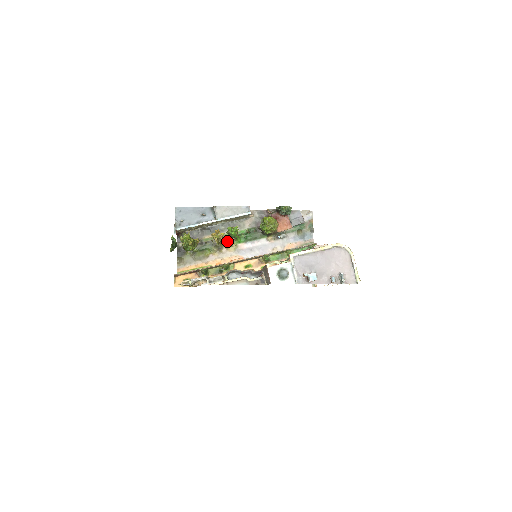
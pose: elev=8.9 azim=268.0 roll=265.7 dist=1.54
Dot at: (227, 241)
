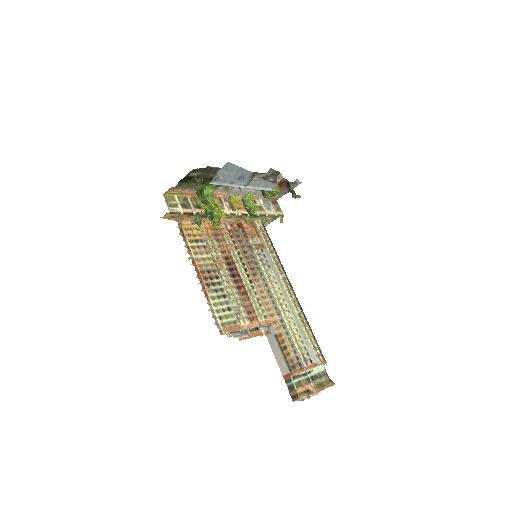
Dot at: occluded
